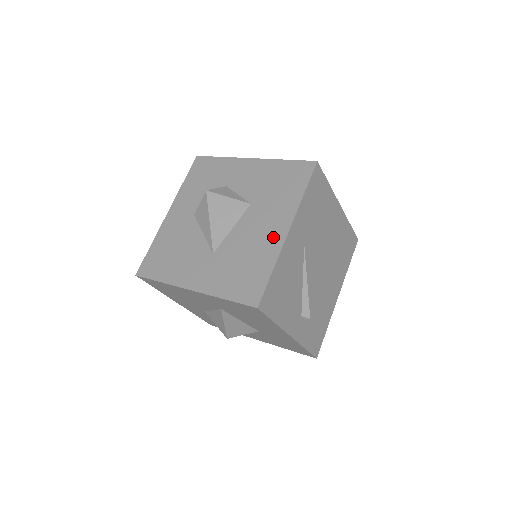
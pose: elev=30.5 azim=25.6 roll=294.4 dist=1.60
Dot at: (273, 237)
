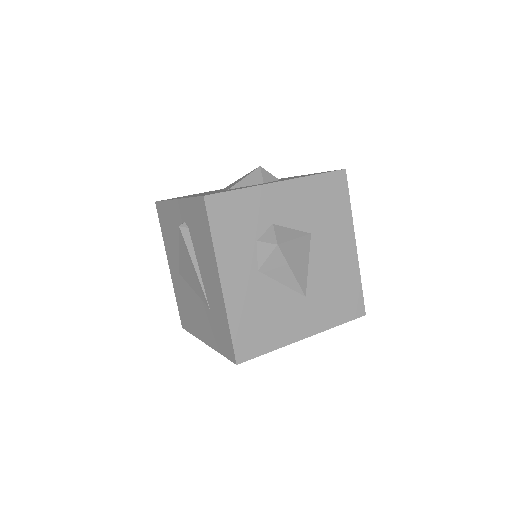
Dot at: (348, 256)
